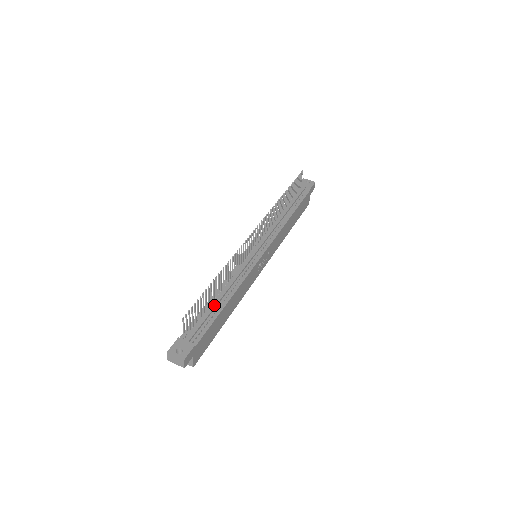
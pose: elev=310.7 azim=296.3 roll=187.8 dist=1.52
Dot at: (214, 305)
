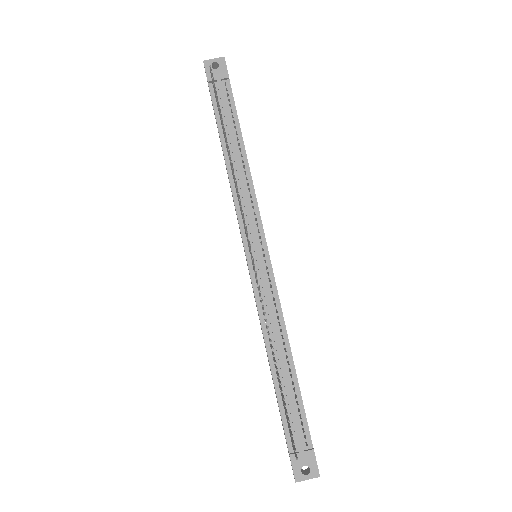
Dot at: (286, 382)
